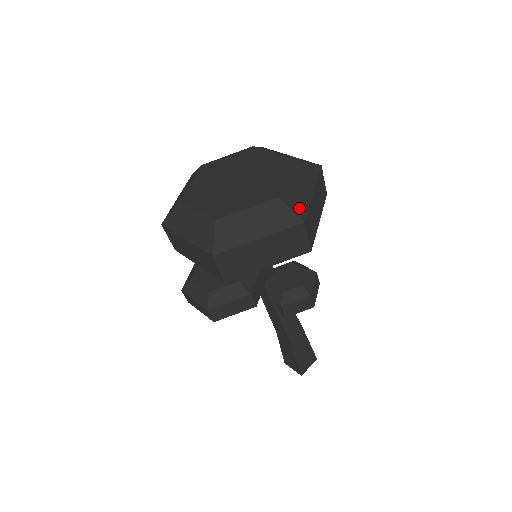
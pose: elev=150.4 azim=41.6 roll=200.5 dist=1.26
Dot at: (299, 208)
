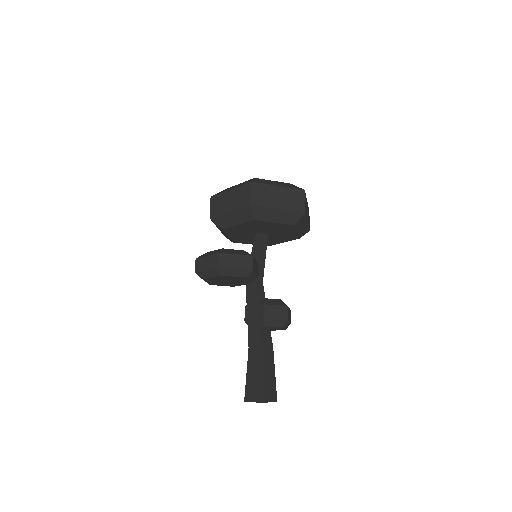
Dot at: occluded
